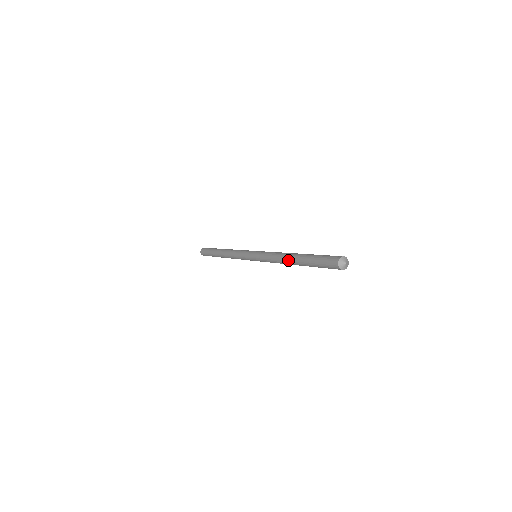
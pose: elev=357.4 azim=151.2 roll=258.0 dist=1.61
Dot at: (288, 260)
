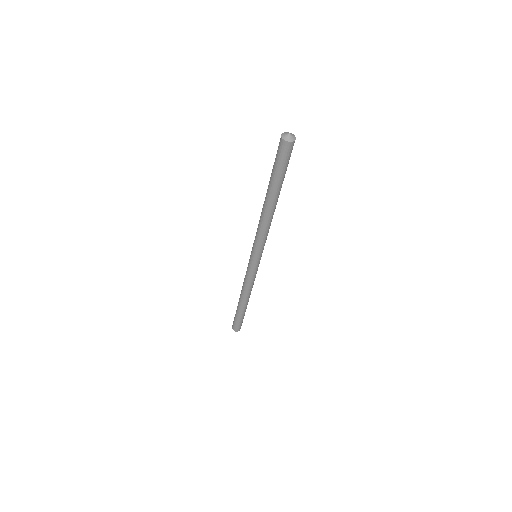
Dot at: (263, 205)
